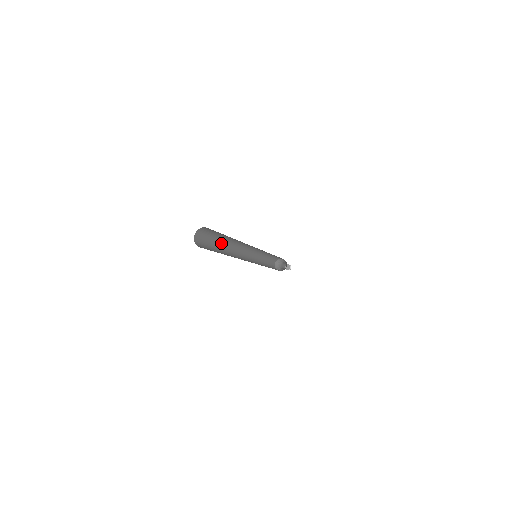
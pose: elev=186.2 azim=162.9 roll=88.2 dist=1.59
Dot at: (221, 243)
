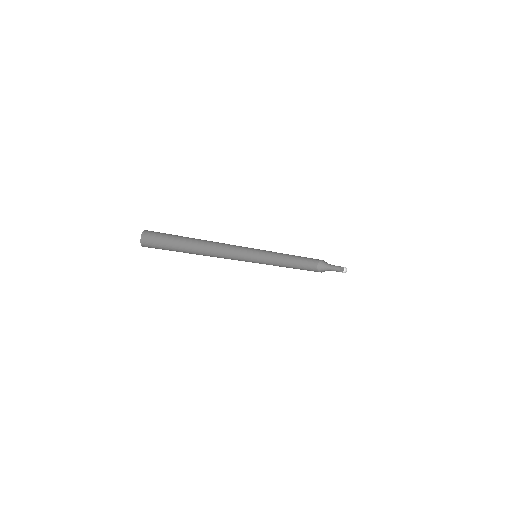
Dot at: occluded
